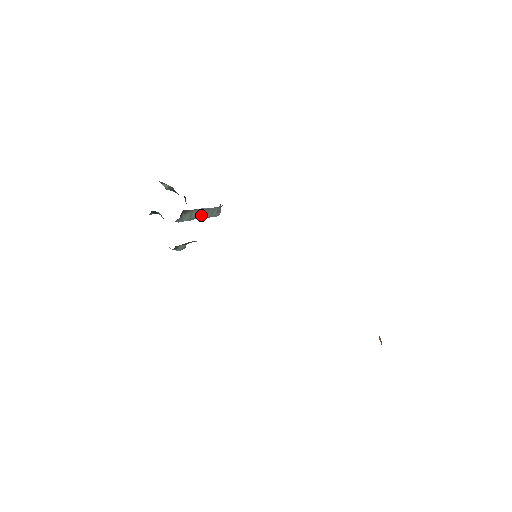
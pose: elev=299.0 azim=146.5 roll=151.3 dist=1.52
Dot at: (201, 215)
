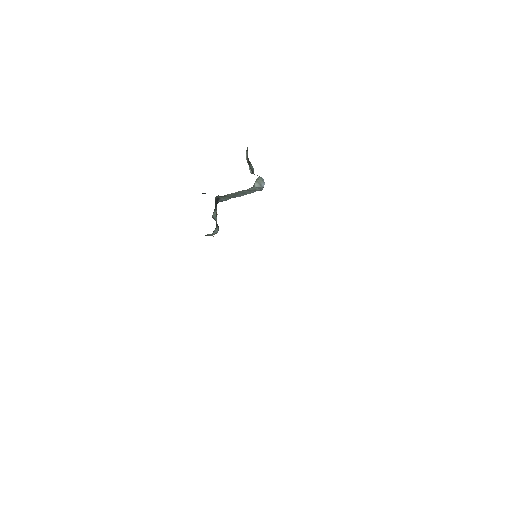
Dot at: (240, 194)
